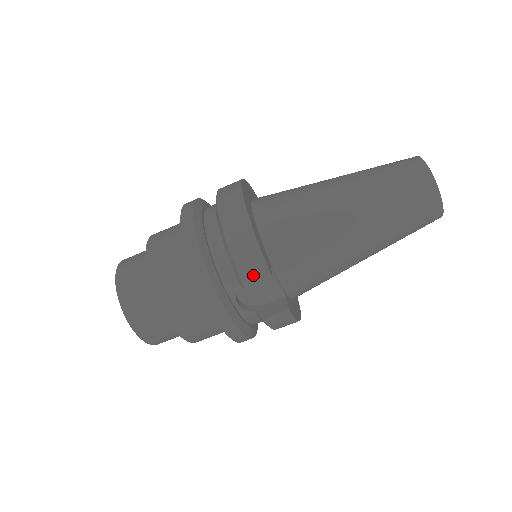
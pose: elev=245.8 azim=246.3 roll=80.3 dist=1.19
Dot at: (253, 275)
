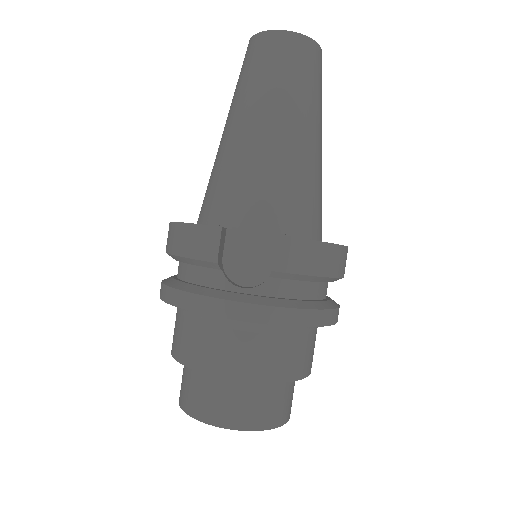
Dot at: (208, 246)
